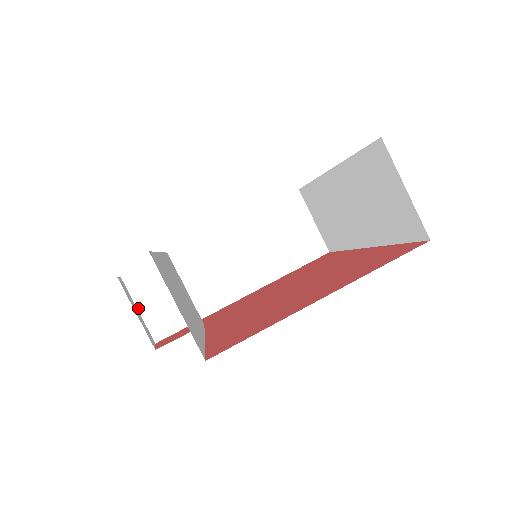
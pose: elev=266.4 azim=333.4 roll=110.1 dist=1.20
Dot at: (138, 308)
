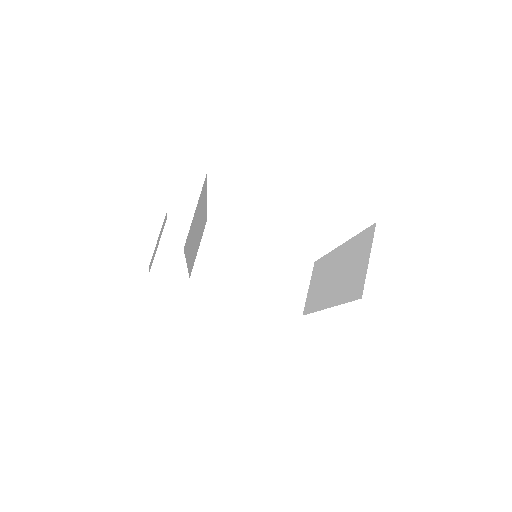
Dot at: (159, 244)
